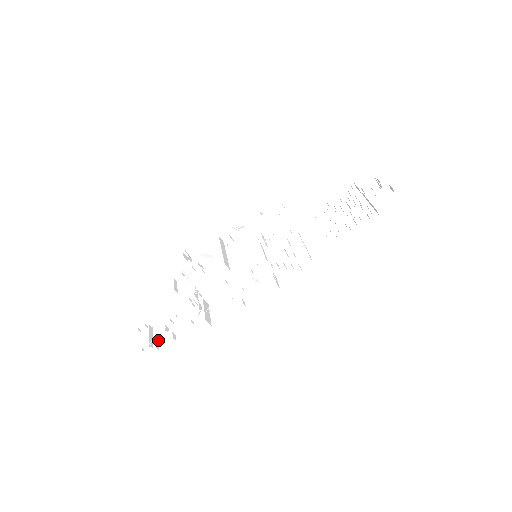
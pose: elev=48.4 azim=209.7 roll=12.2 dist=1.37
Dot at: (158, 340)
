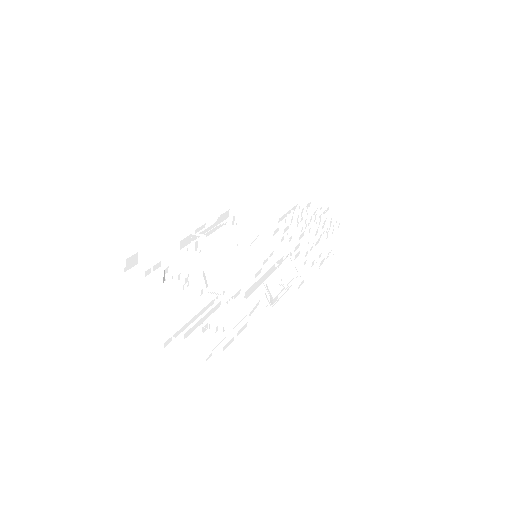
Dot at: (225, 344)
